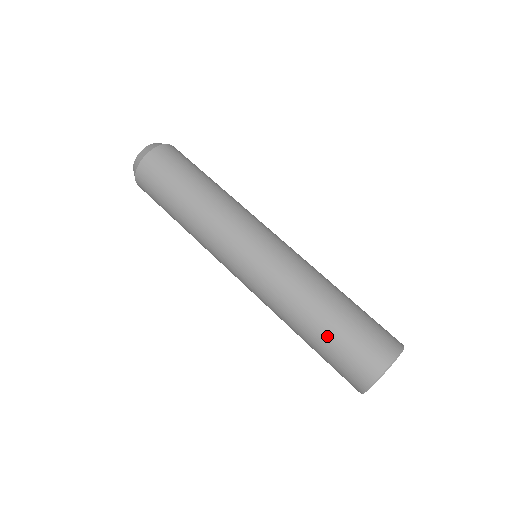
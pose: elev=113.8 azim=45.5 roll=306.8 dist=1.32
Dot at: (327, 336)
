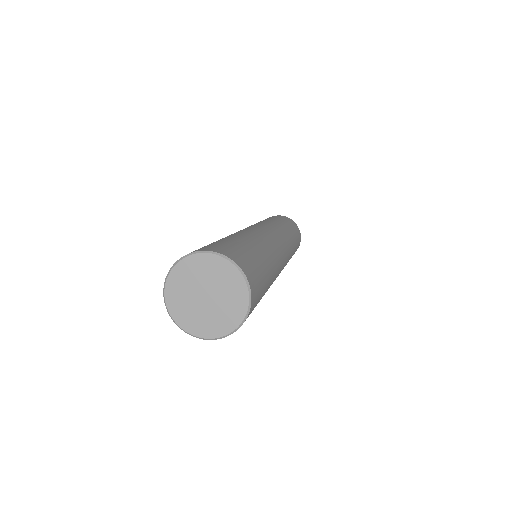
Dot at: occluded
